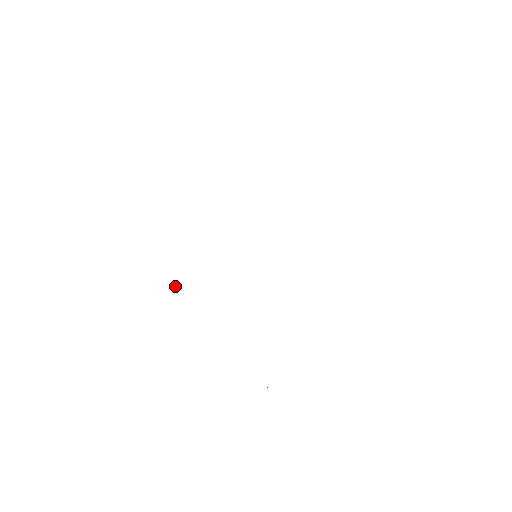
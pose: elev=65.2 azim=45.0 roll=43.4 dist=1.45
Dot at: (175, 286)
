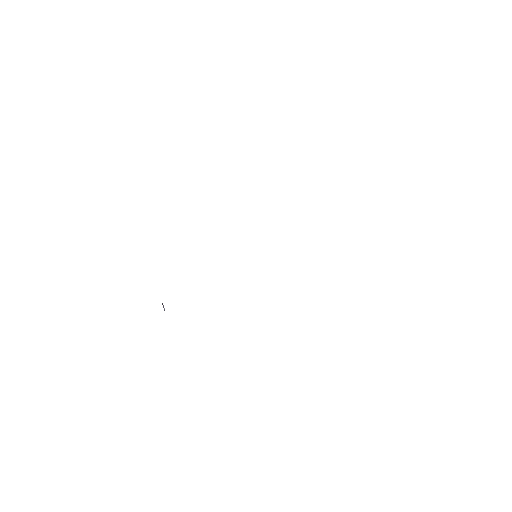
Dot at: (163, 307)
